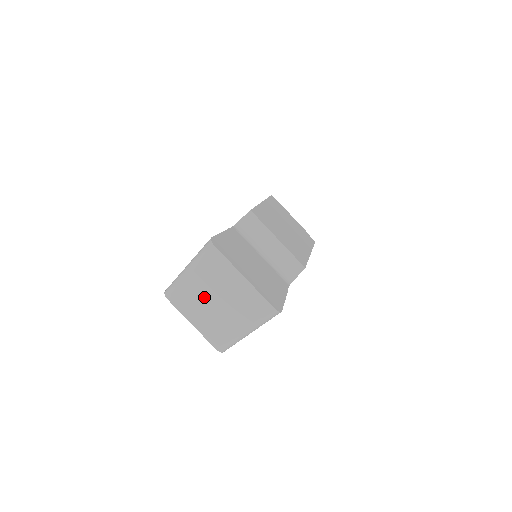
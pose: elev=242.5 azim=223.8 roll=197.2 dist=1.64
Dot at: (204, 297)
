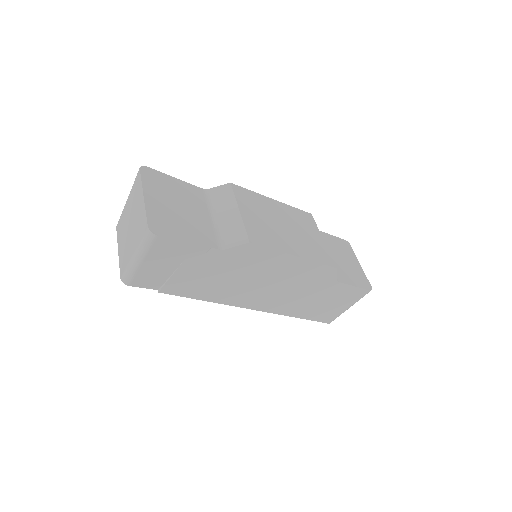
Dot at: (127, 222)
